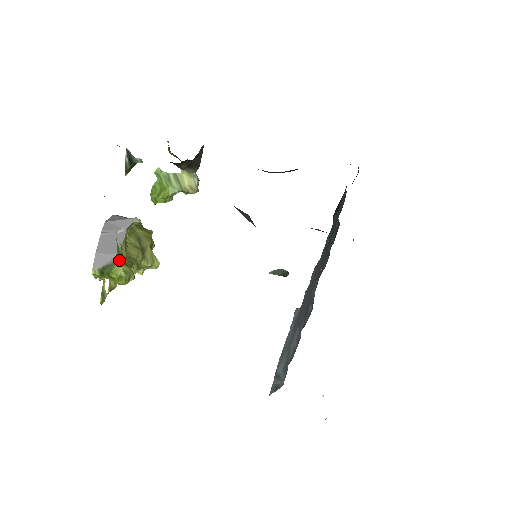
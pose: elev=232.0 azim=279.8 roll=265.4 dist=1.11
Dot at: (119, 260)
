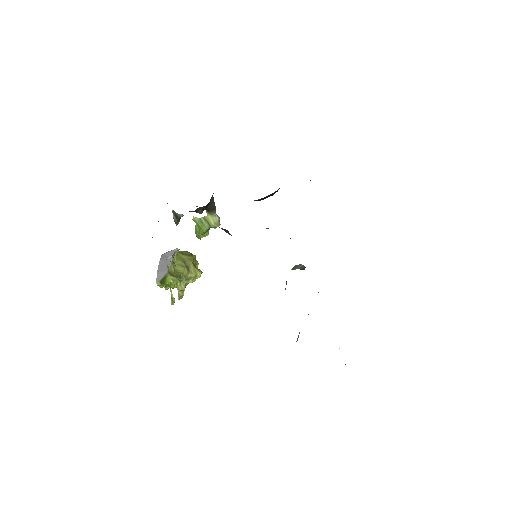
Dot at: (168, 274)
